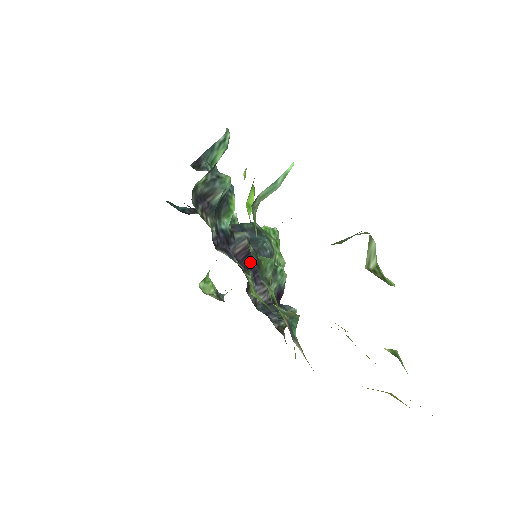
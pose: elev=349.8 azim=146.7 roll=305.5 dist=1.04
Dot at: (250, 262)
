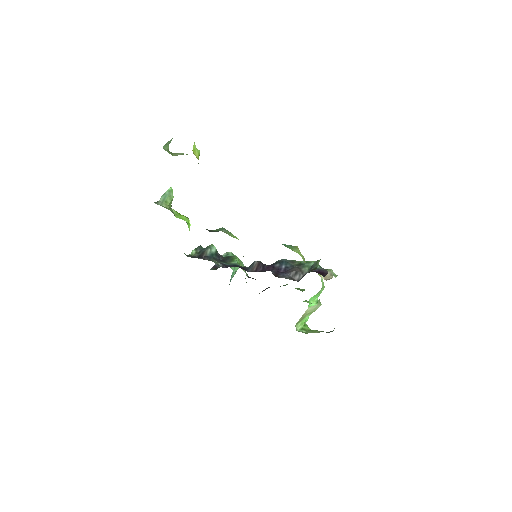
Dot at: (269, 268)
